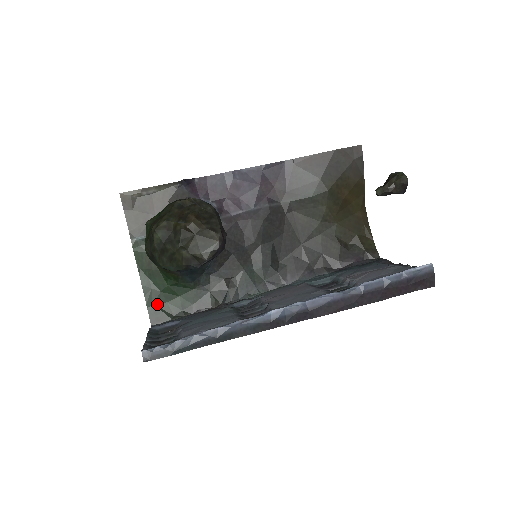
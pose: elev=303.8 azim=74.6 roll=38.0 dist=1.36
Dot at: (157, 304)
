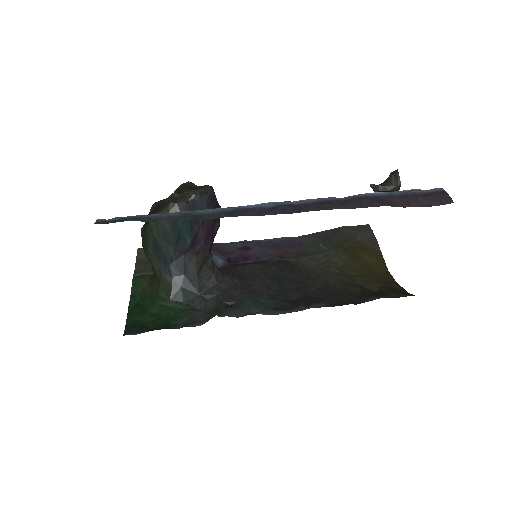
Dot at: (139, 321)
